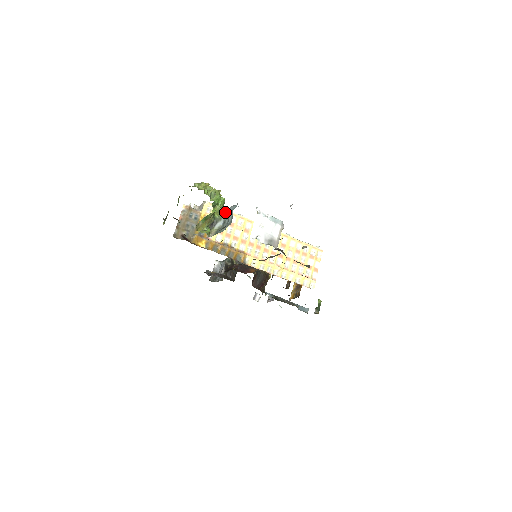
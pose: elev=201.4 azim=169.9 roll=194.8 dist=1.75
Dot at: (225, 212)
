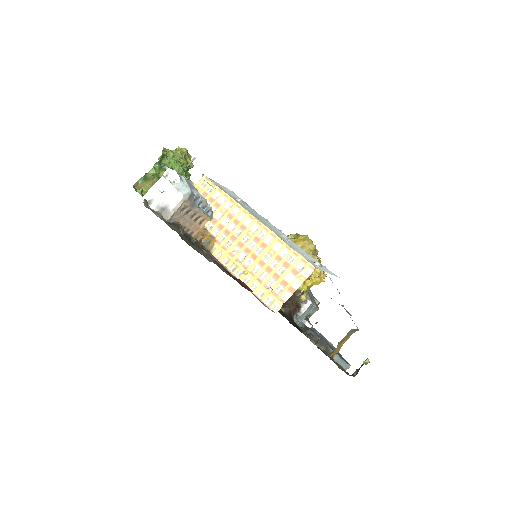
Dot at: occluded
